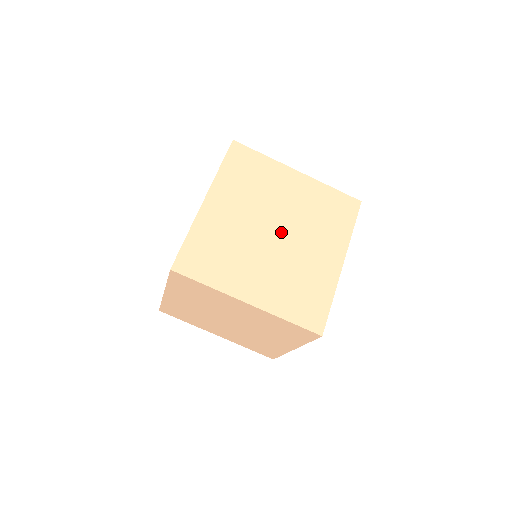
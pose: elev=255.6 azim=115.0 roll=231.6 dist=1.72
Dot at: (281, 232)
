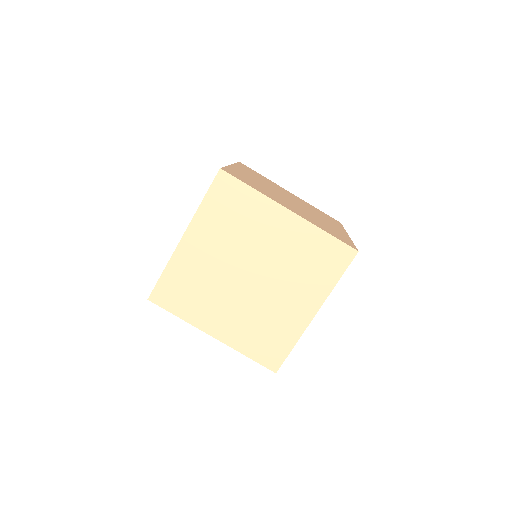
Dot at: (295, 202)
